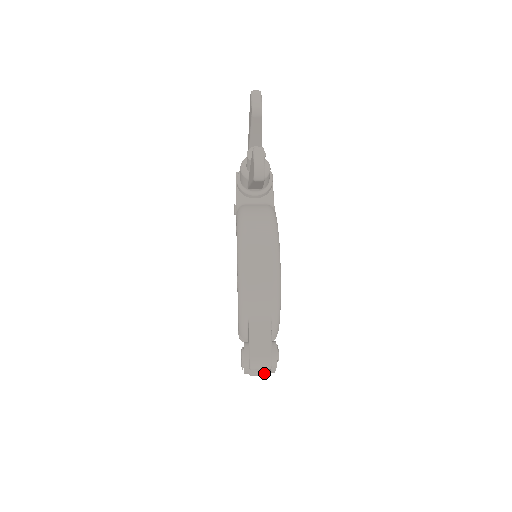
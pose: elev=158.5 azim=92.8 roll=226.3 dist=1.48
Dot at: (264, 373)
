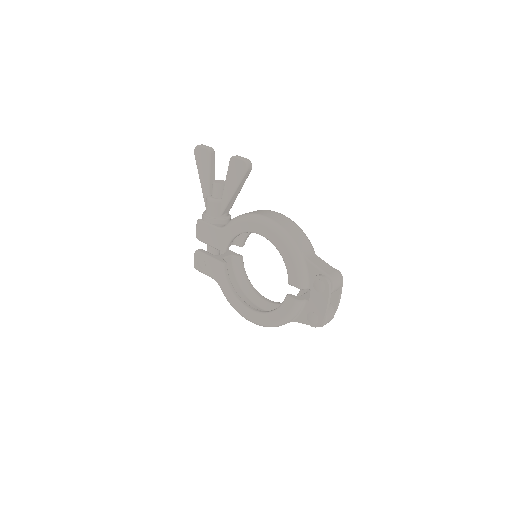
Dot at: (333, 312)
